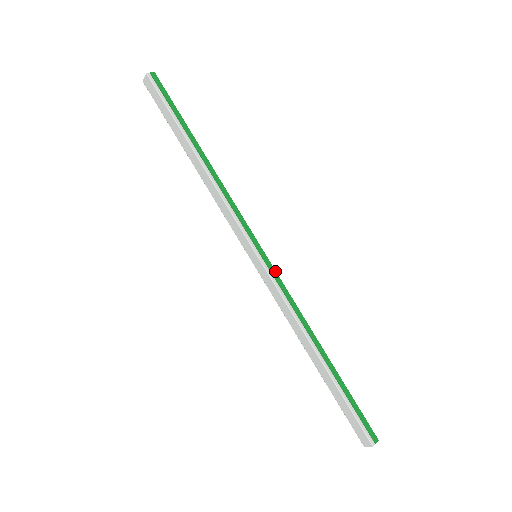
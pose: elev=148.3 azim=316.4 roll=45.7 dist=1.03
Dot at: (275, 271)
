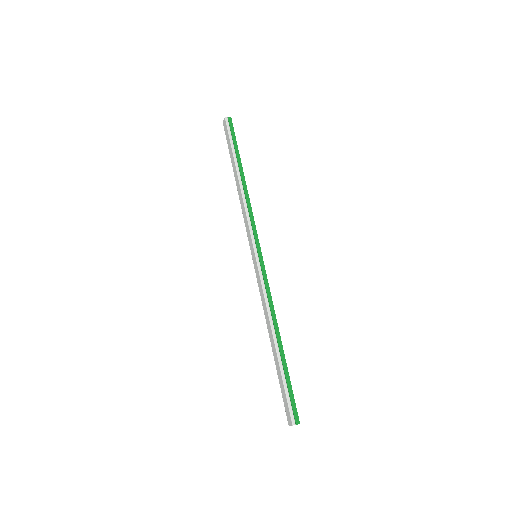
Dot at: (265, 270)
